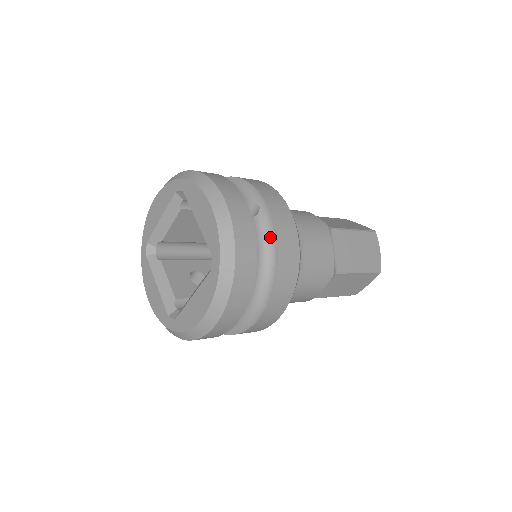
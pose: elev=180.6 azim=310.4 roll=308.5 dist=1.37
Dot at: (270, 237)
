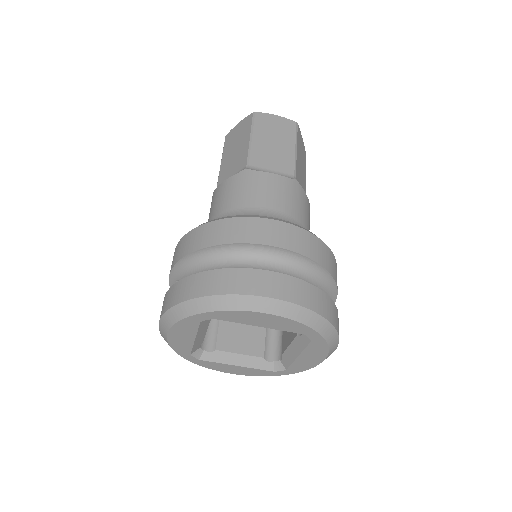
Dot at: occluded
